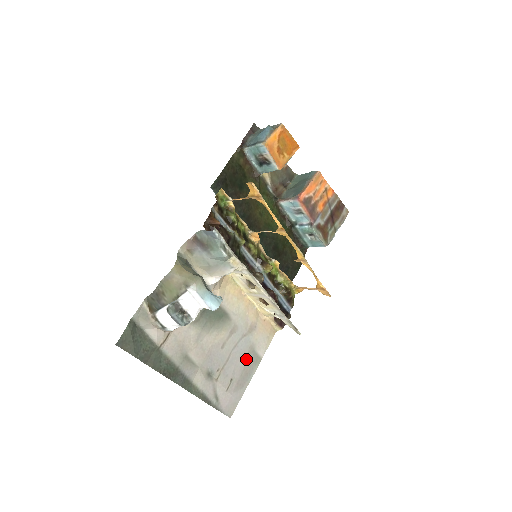
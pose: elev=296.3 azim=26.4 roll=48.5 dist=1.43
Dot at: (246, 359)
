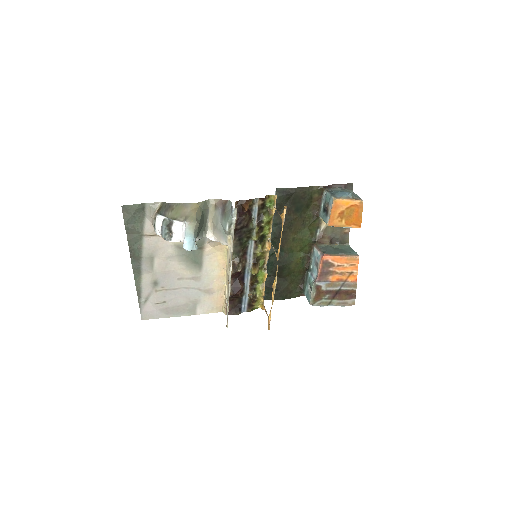
Dot at: (186, 303)
